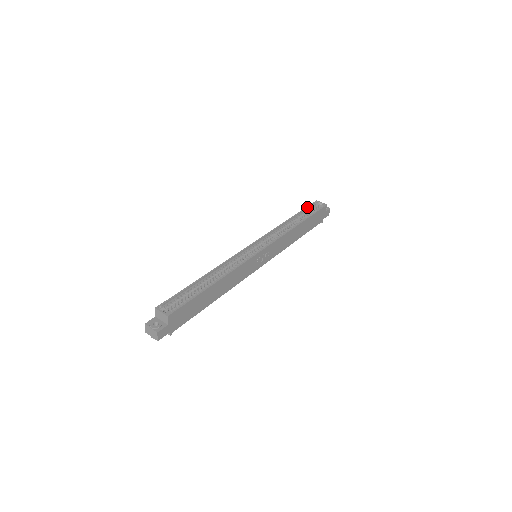
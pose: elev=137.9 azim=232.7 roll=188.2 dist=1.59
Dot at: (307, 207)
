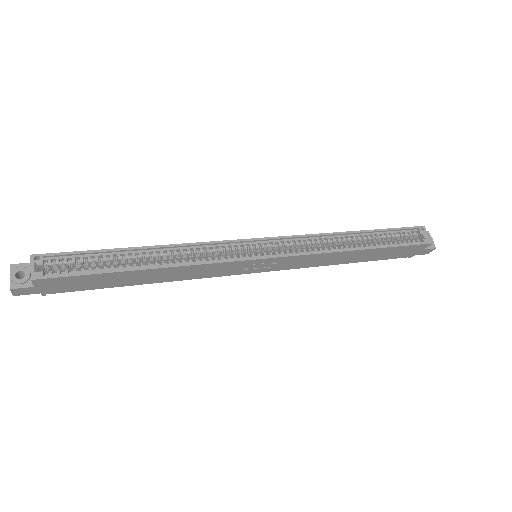
Dot at: (398, 228)
